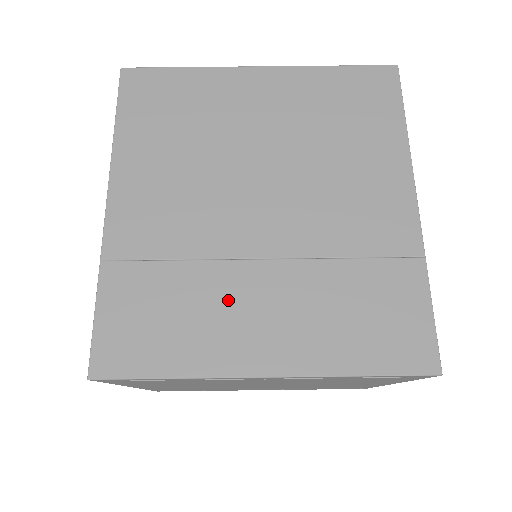
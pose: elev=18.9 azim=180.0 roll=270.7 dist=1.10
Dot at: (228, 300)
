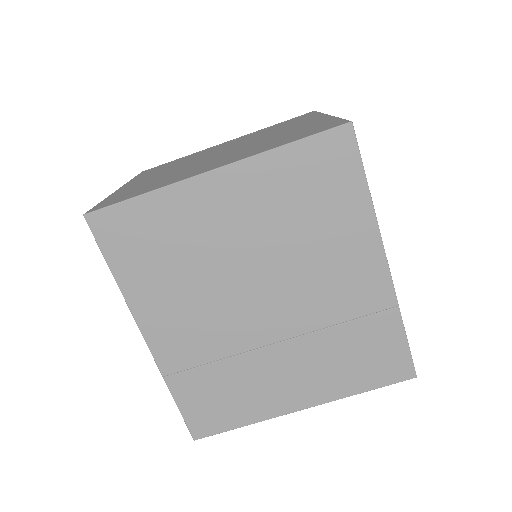
Dot at: (263, 375)
